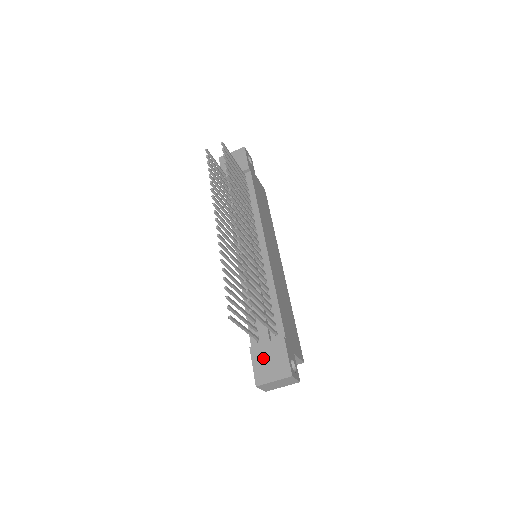
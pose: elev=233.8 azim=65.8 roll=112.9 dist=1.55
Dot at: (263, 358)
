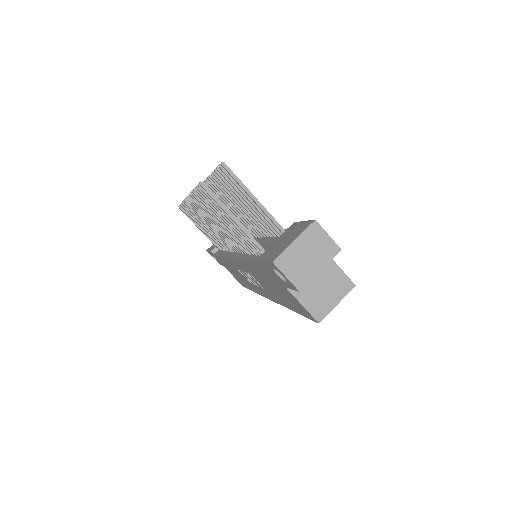
Dot at: (275, 247)
